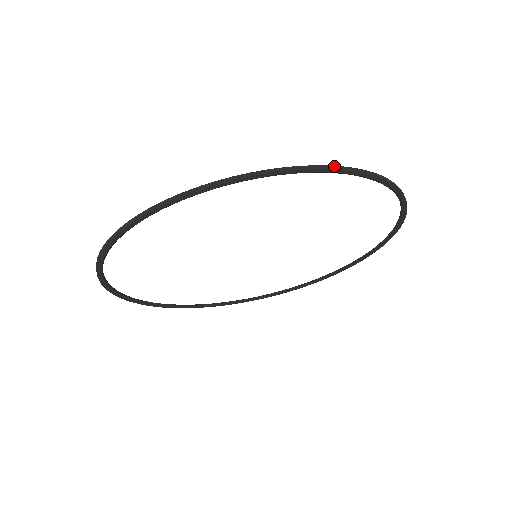
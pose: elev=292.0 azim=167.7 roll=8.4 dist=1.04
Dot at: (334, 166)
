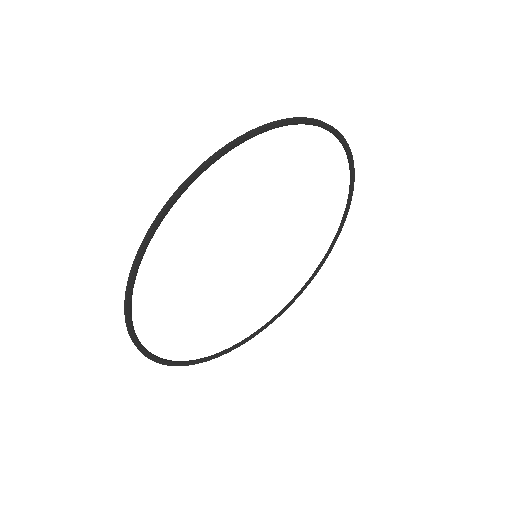
Dot at: (351, 157)
